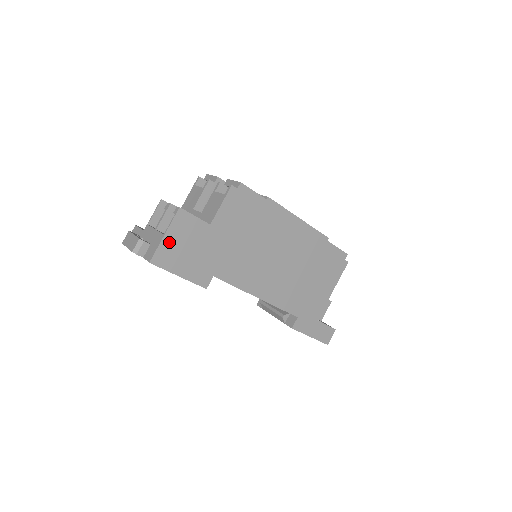
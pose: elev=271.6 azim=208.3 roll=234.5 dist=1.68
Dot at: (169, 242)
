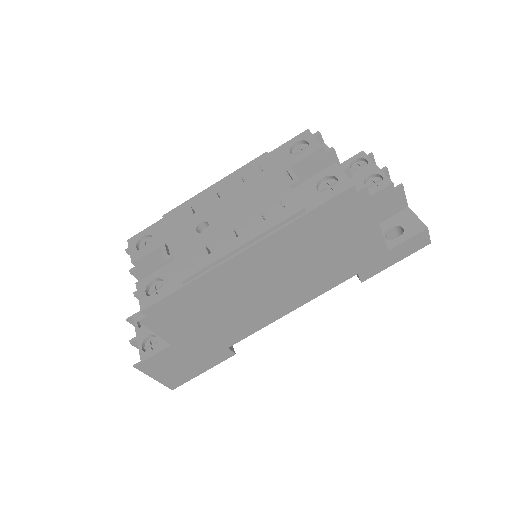
Dot at: (164, 376)
